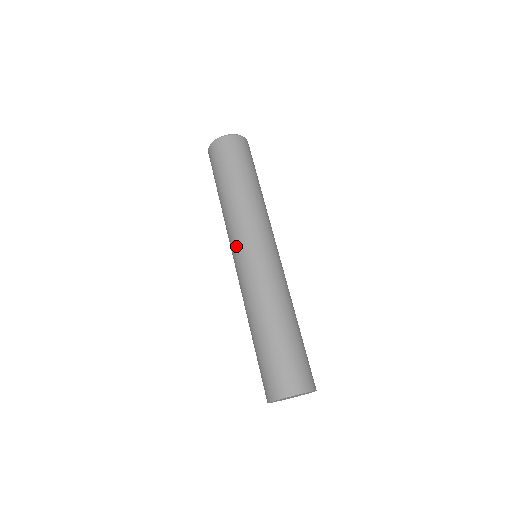
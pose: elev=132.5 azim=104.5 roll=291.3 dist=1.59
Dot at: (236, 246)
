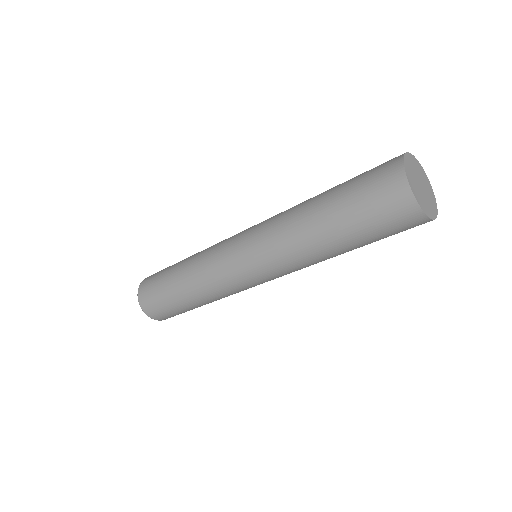
Dot at: (229, 242)
